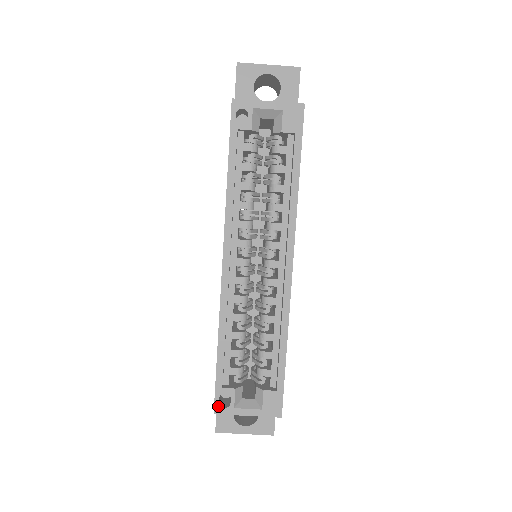
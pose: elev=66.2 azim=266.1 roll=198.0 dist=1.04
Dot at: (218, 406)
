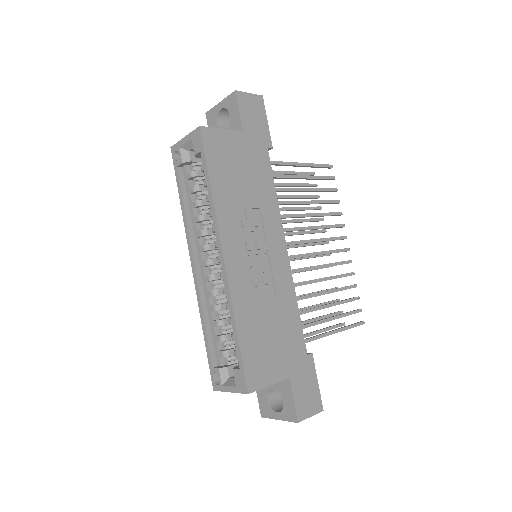
Dot at: (214, 384)
